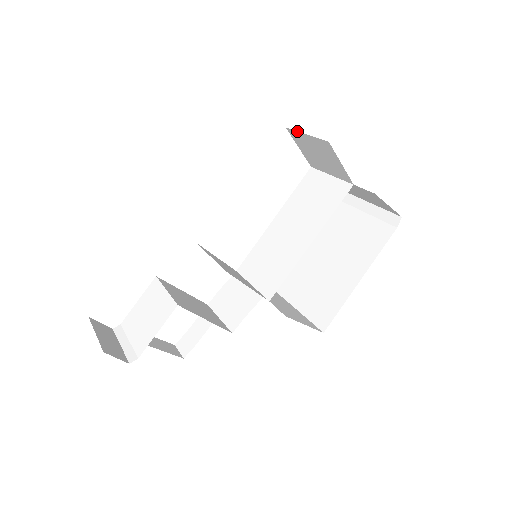
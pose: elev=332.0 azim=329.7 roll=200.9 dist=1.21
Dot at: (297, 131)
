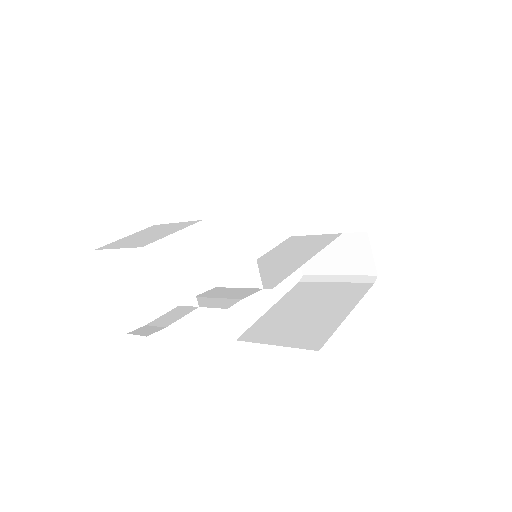
Dot at: (298, 186)
